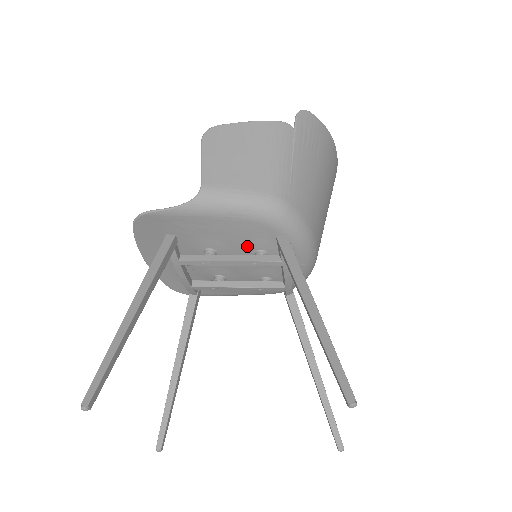
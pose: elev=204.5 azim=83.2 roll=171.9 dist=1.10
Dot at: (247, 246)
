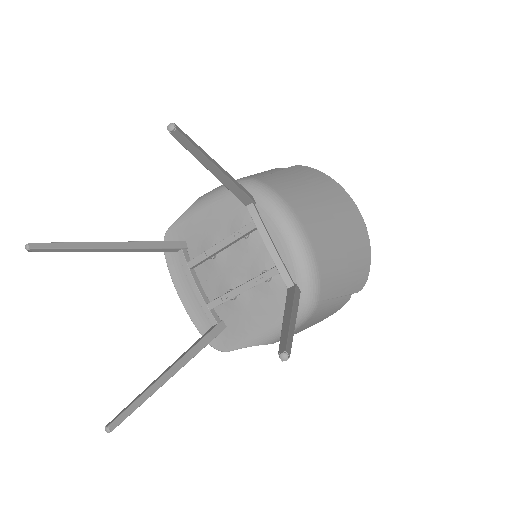
Dot at: (233, 229)
